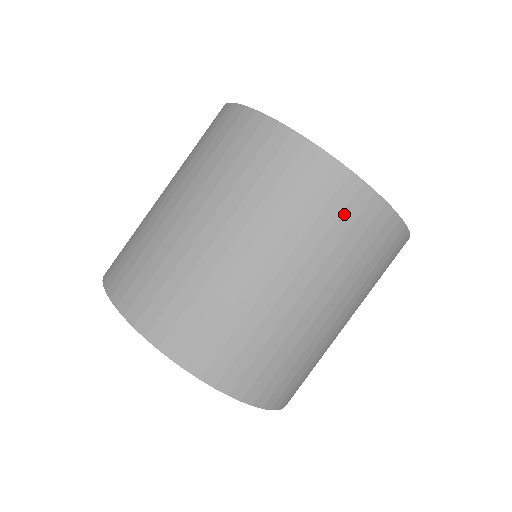
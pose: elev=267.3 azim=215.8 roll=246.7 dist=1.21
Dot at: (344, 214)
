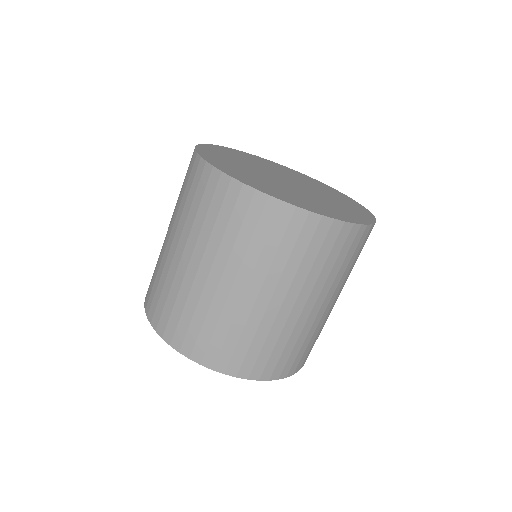
Dot at: (287, 235)
